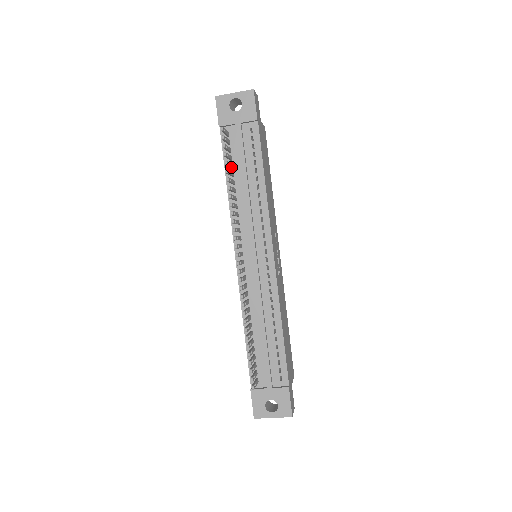
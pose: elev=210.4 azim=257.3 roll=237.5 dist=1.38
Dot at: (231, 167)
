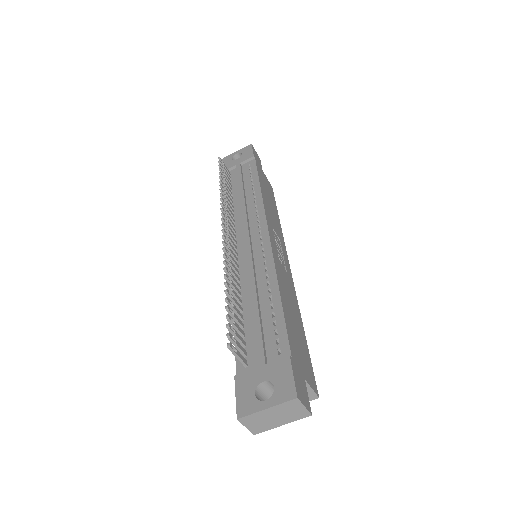
Dot at: (229, 187)
